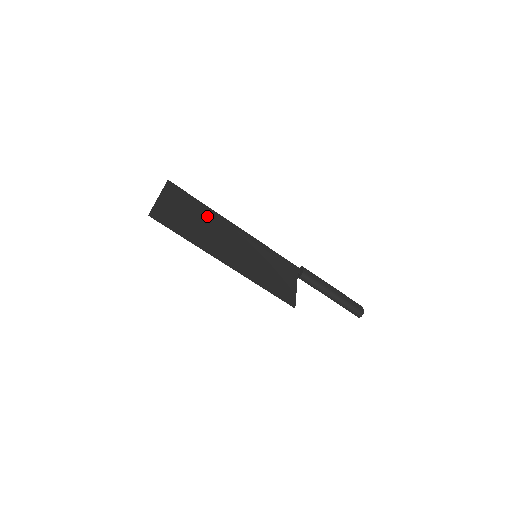
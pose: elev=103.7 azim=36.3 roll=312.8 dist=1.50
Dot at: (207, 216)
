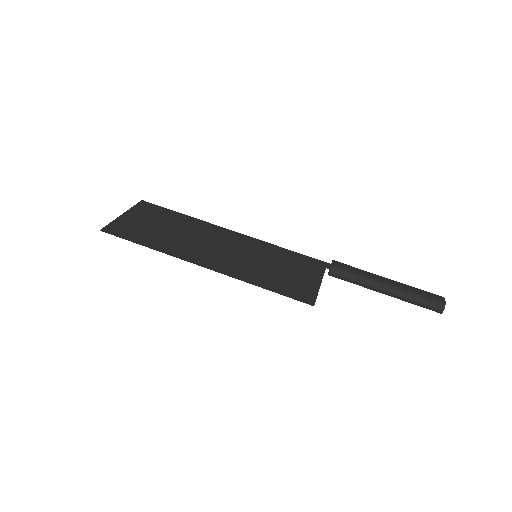
Dot at: (188, 225)
